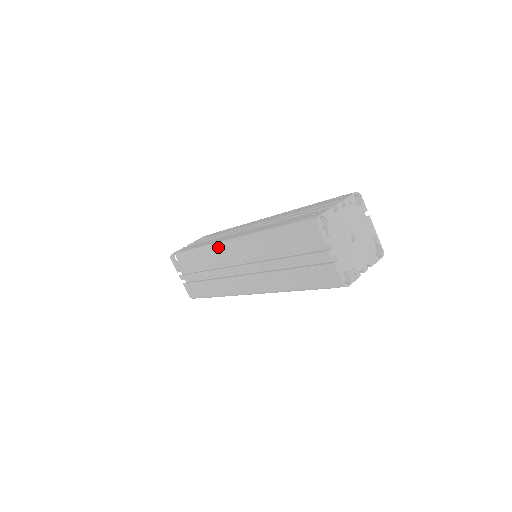
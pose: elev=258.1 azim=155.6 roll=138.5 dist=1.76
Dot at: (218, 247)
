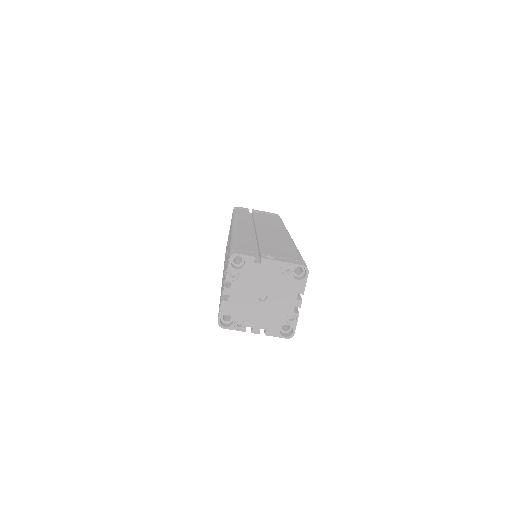
Dot at: occluded
